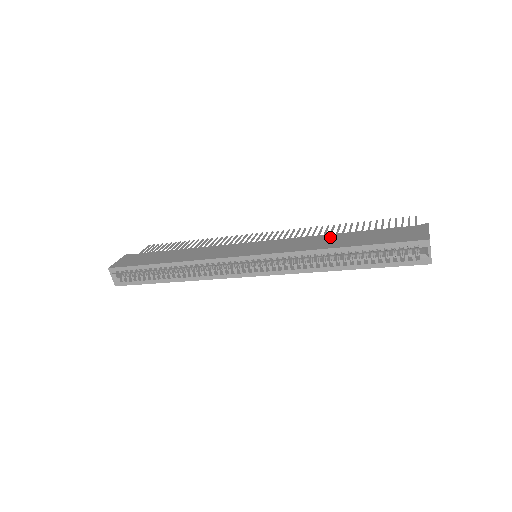
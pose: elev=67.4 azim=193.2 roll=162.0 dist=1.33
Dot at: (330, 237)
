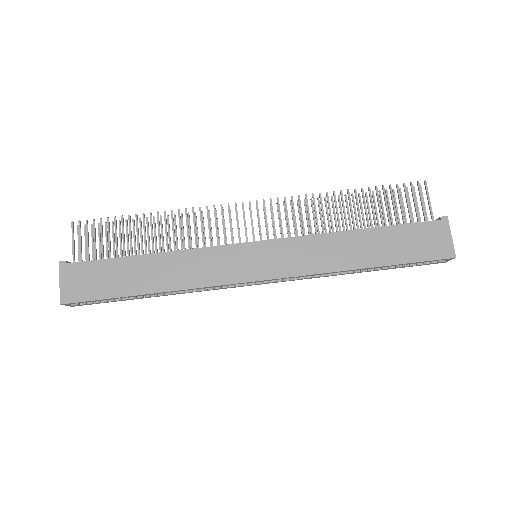
Dot at: (348, 240)
